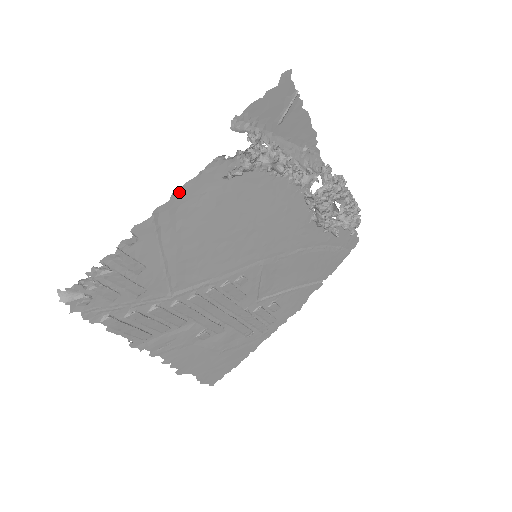
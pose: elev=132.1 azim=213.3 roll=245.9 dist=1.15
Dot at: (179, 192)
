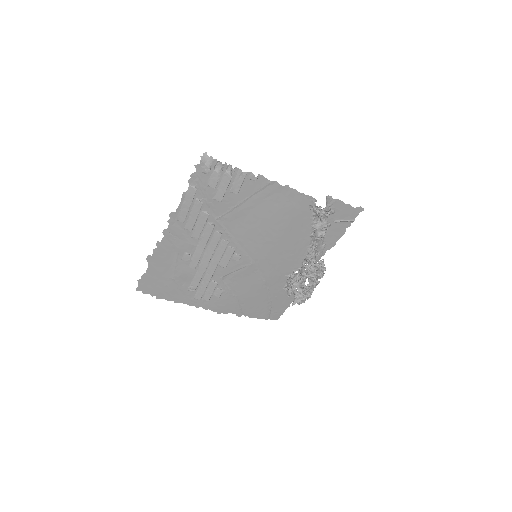
Dot at: (289, 188)
